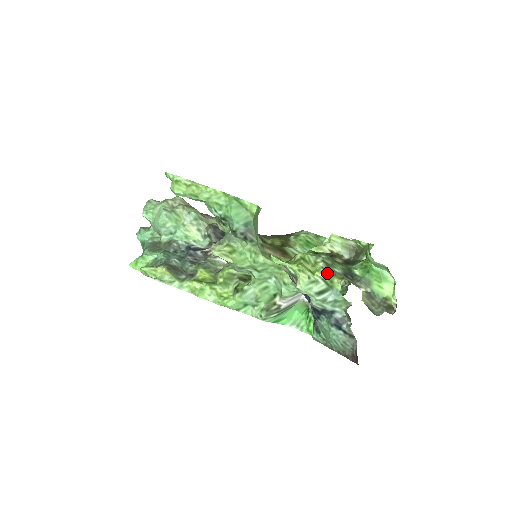
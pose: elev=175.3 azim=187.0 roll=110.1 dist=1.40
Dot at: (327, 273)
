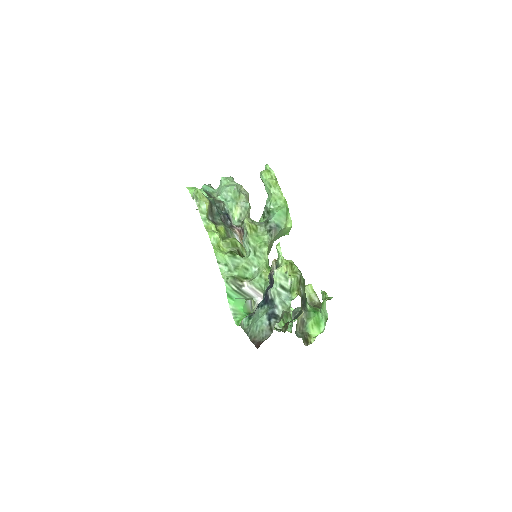
Dot at: (296, 283)
